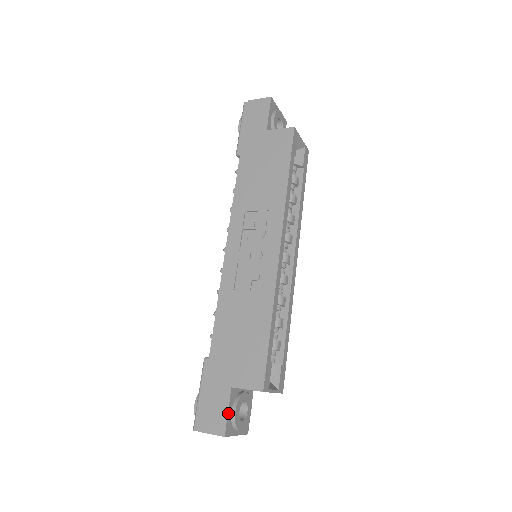
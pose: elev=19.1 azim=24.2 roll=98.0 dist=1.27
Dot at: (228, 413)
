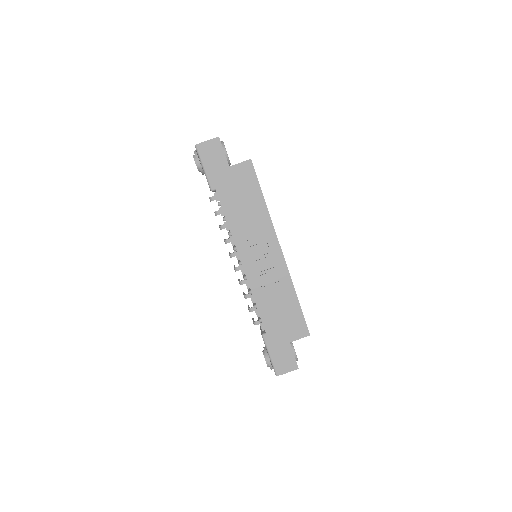
Dot at: (294, 356)
